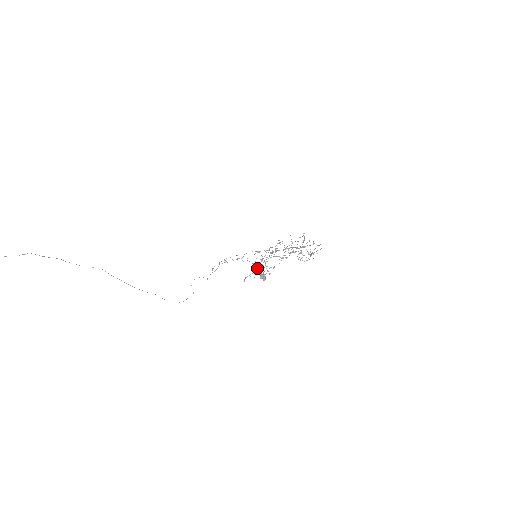
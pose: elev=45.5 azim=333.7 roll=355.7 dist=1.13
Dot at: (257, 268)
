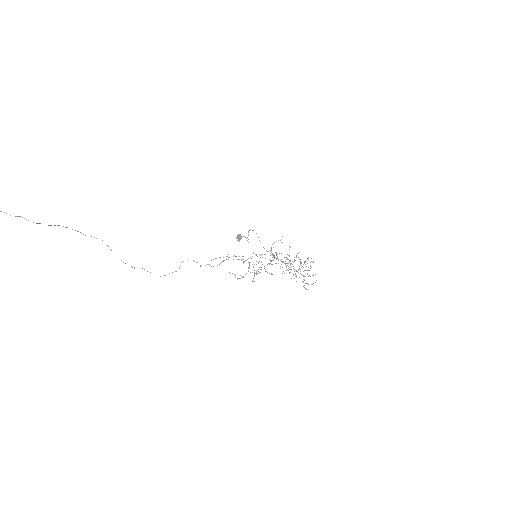
Dot at: occluded
